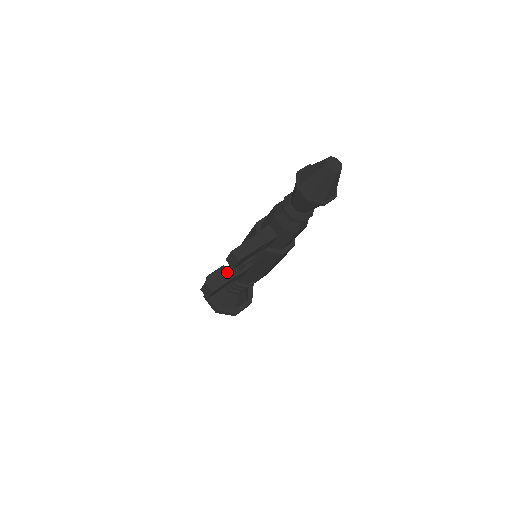
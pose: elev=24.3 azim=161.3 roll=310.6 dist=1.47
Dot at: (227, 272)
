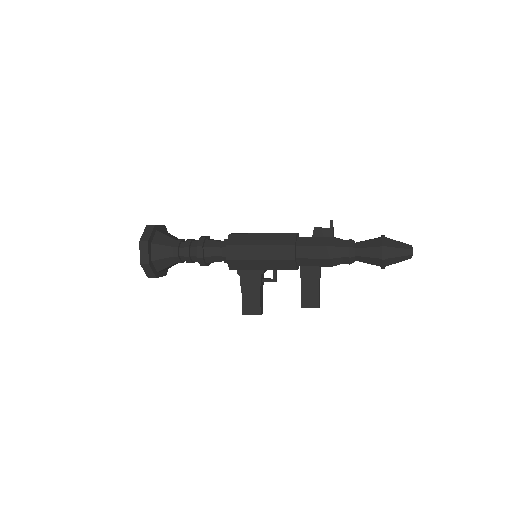
Dot at: (261, 292)
